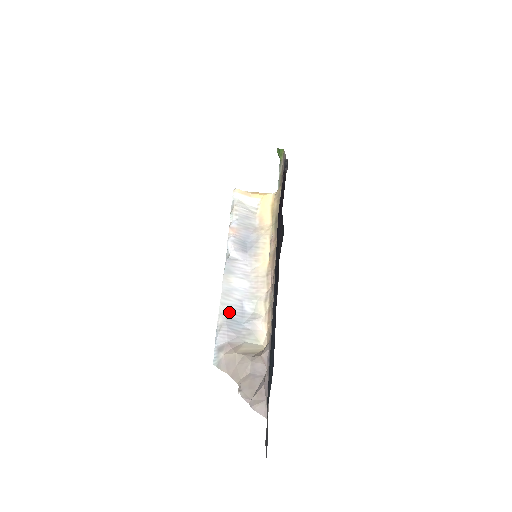
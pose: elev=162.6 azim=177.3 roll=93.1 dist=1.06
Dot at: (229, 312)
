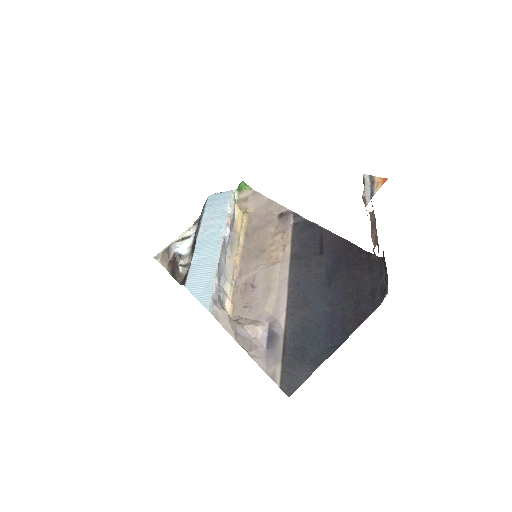
Dot at: (219, 278)
